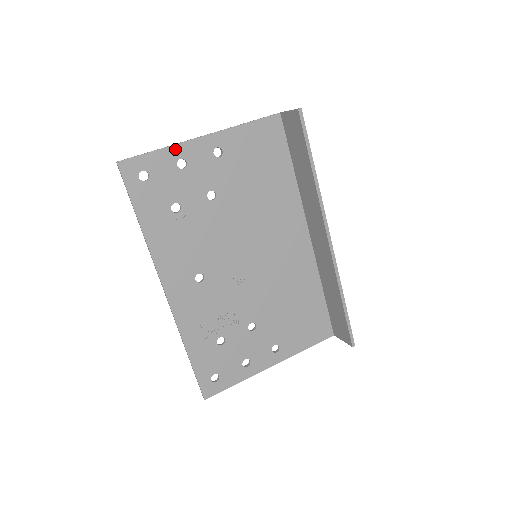
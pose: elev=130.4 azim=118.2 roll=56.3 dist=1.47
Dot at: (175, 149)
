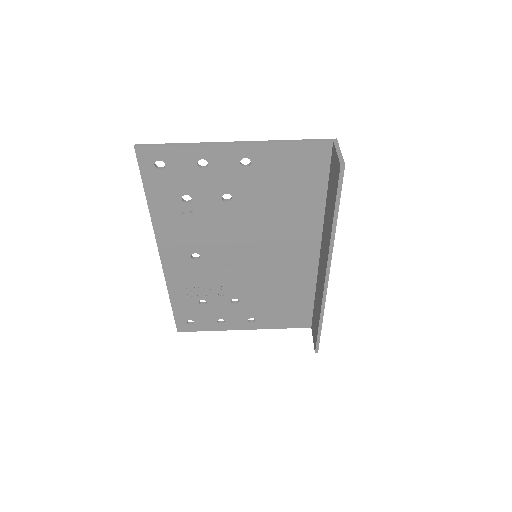
Dot at: (199, 149)
